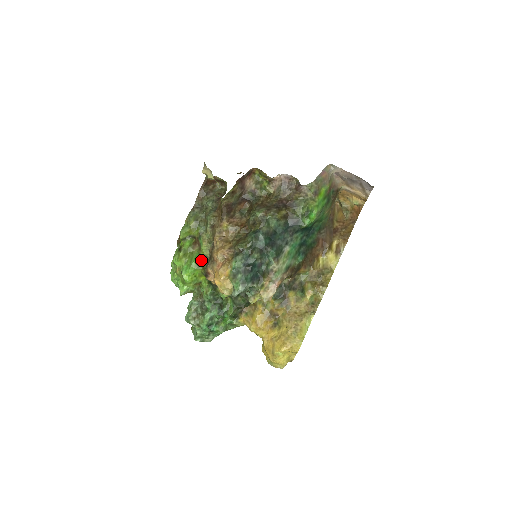
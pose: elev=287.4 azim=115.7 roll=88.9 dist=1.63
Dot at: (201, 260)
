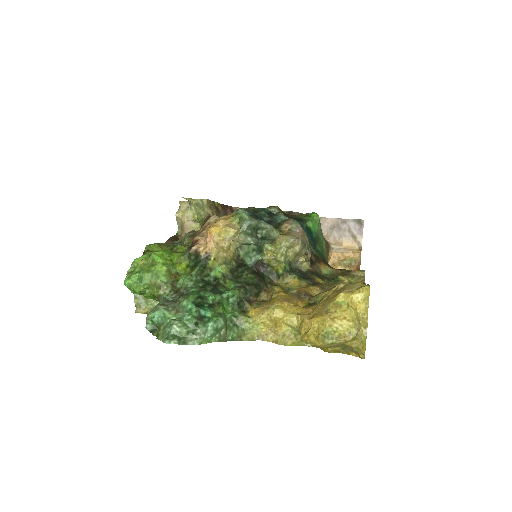
Dot at: occluded
